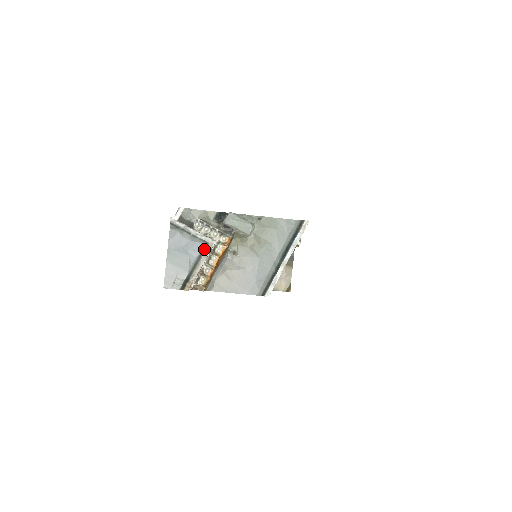
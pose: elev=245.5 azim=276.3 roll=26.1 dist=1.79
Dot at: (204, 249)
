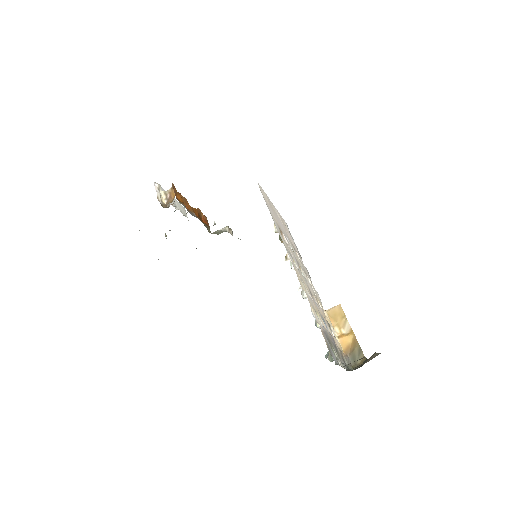
Dot at: occluded
